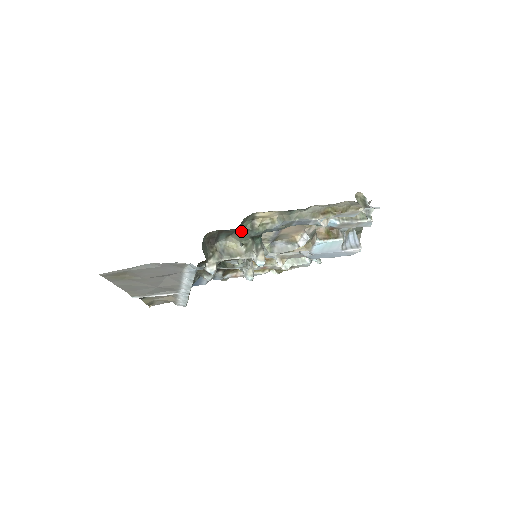
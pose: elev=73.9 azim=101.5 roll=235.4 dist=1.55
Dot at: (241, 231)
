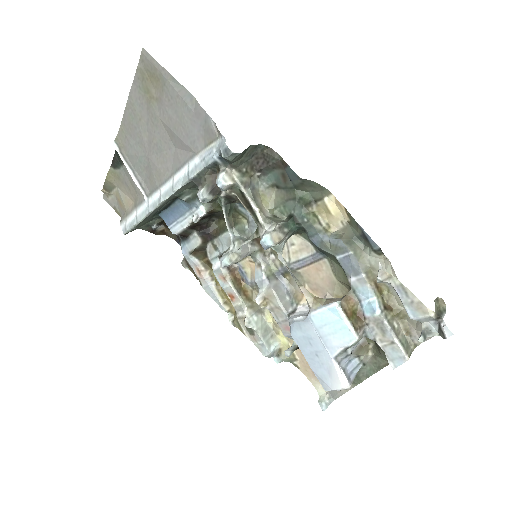
Dot at: (293, 194)
